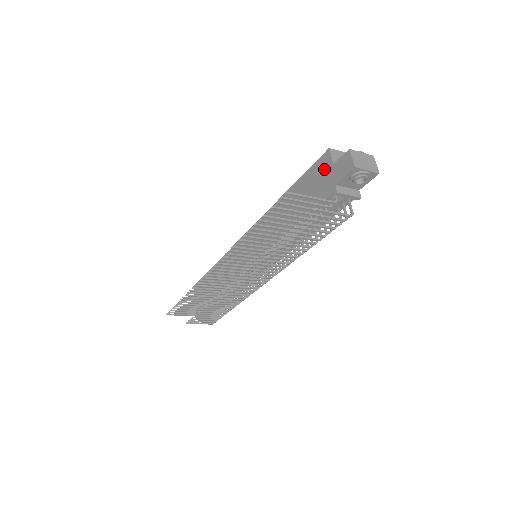
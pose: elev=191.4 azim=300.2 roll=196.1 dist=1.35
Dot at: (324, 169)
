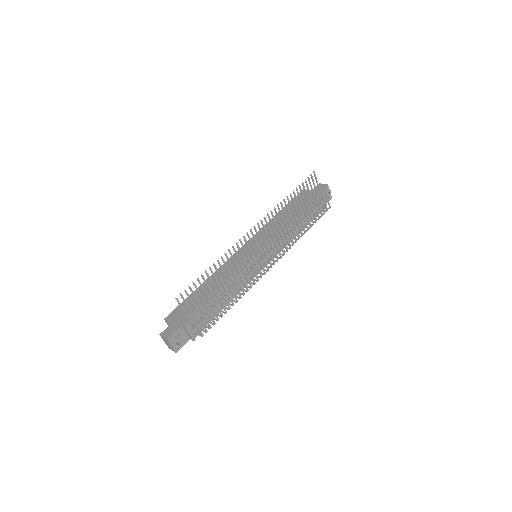
Dot at: occluded
